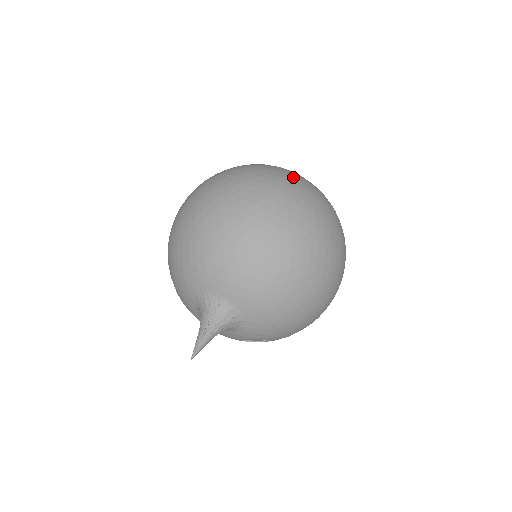
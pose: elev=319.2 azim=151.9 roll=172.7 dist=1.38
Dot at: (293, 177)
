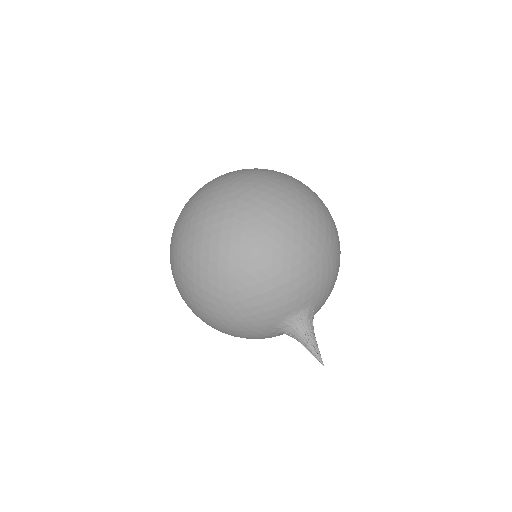
Dot at: (250, 181)
